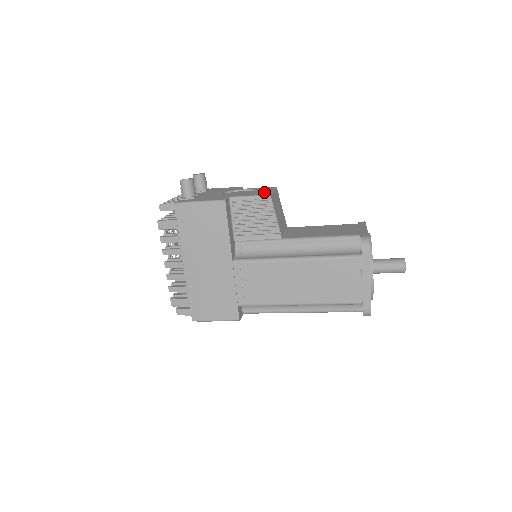
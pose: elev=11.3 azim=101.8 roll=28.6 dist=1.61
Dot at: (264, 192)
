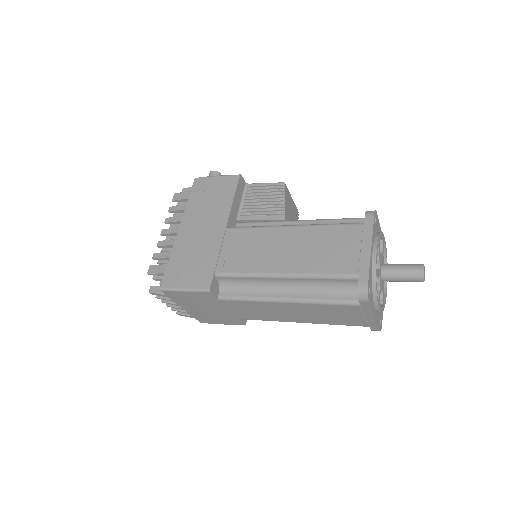
Dot at: occluded
